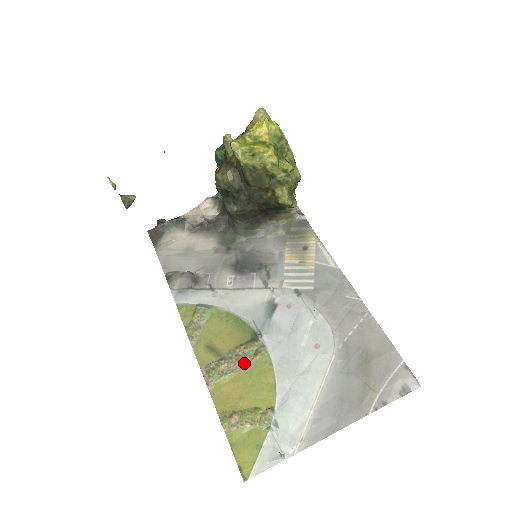
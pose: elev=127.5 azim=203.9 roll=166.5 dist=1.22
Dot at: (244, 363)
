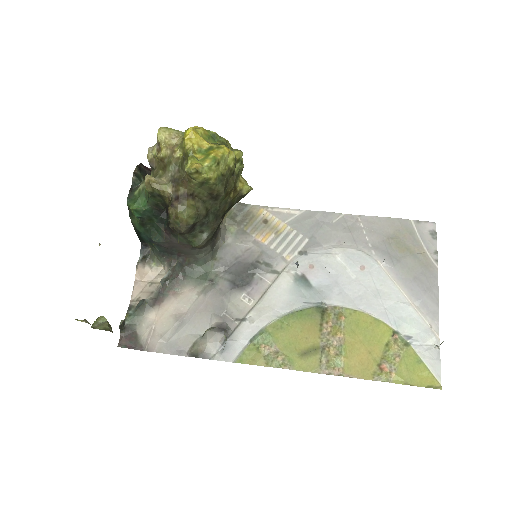
Dot at: (340, 332)
